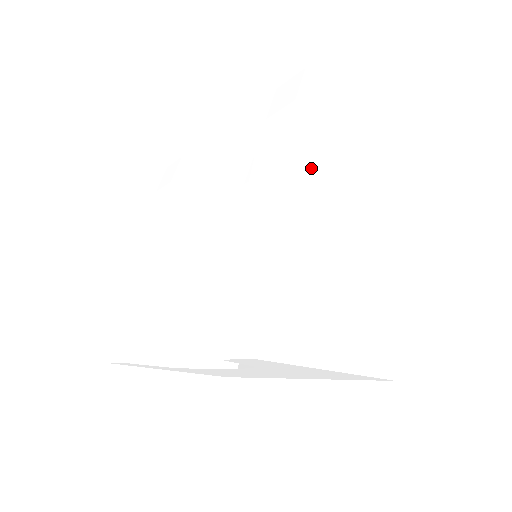
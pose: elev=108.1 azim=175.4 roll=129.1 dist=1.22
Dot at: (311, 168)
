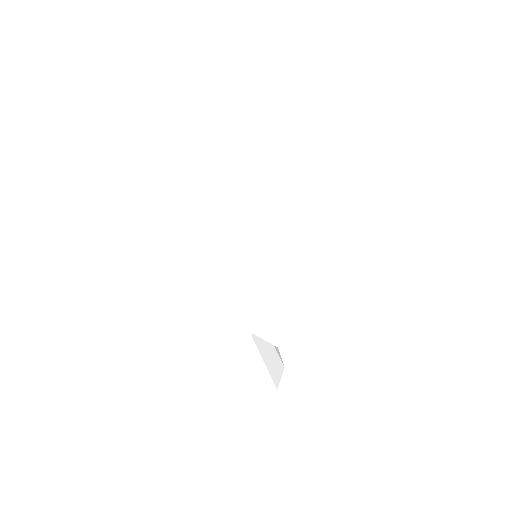
Dot at: (170, 174)
